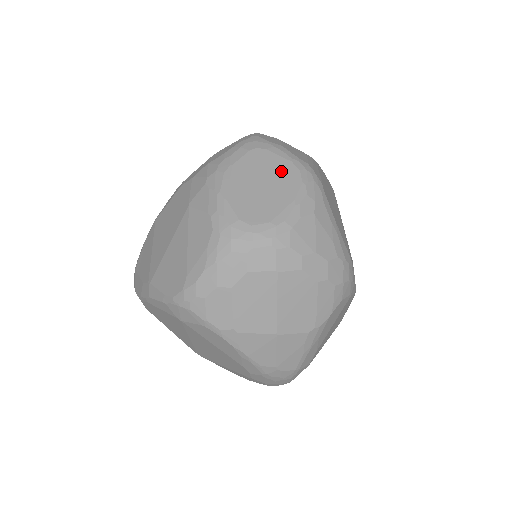
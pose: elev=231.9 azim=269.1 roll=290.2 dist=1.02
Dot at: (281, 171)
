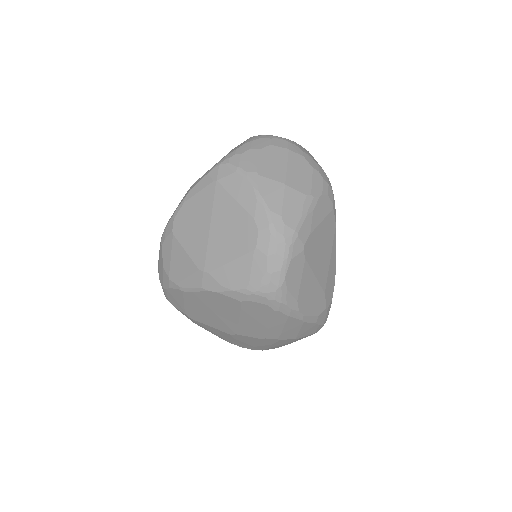
Dot at: occluded
